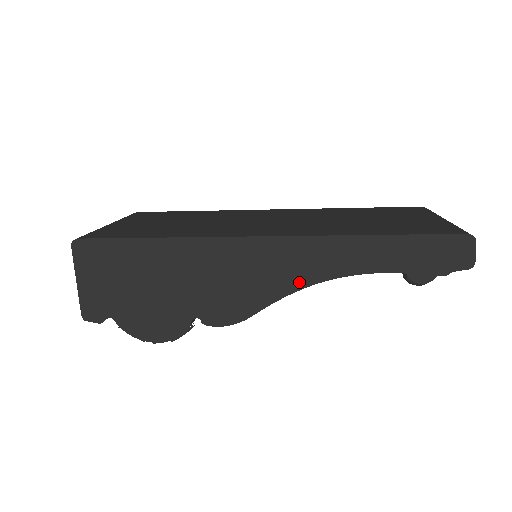
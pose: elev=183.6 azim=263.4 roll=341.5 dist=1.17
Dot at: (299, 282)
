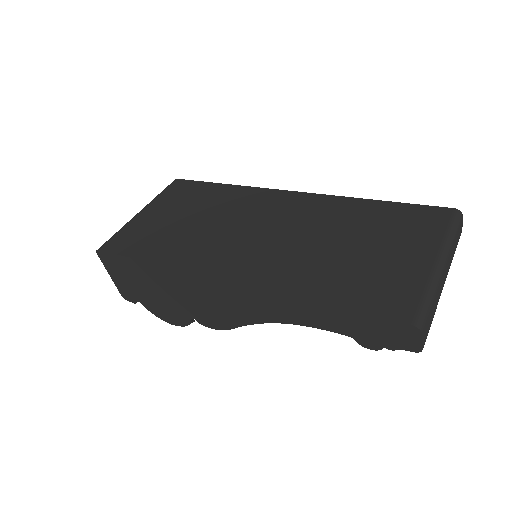
Dot at: (261, 318)
